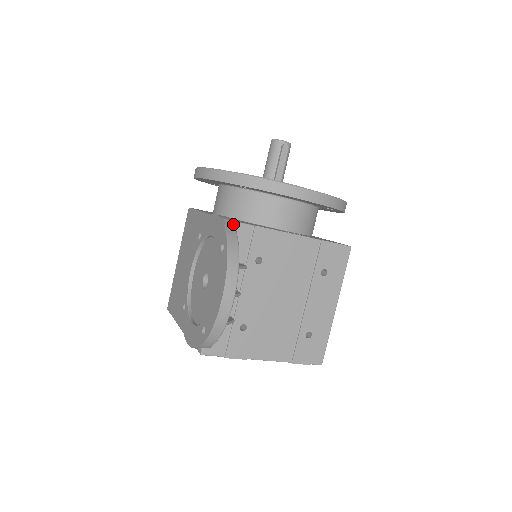
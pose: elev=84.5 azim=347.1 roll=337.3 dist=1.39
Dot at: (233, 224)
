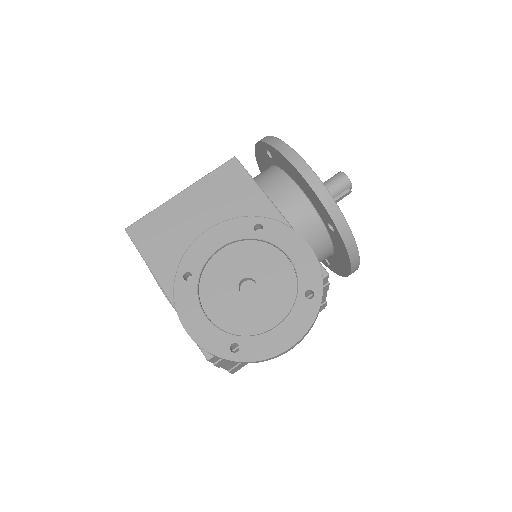
Dot at: (327, 277)
